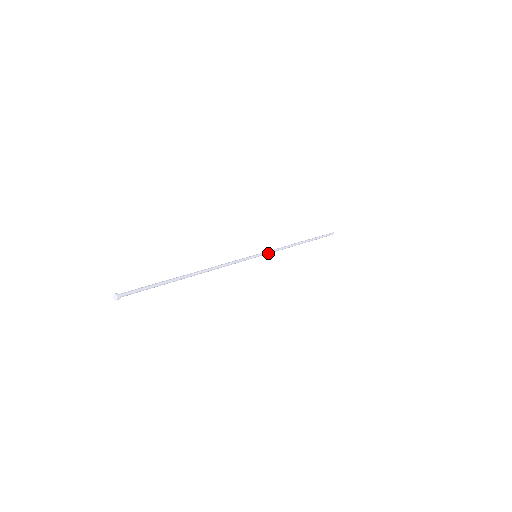
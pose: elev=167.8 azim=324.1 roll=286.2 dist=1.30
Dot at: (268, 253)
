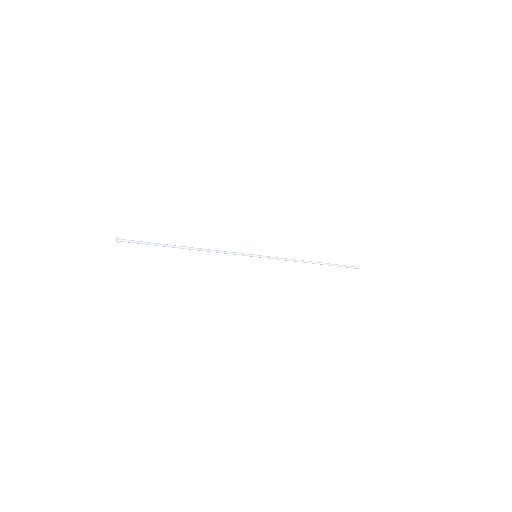
Dot at: (270, 258)
